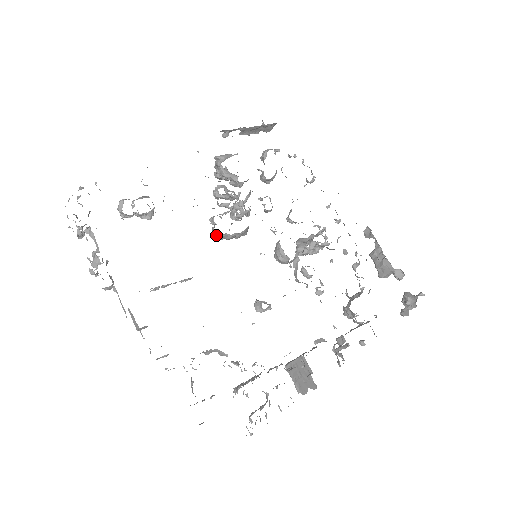
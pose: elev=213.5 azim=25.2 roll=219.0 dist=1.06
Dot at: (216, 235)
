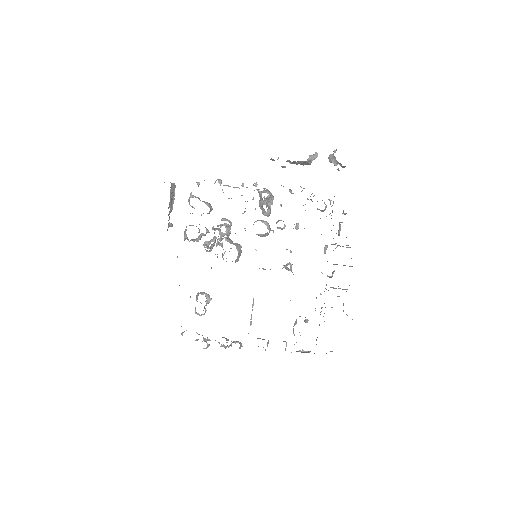
Dot at: occluded
